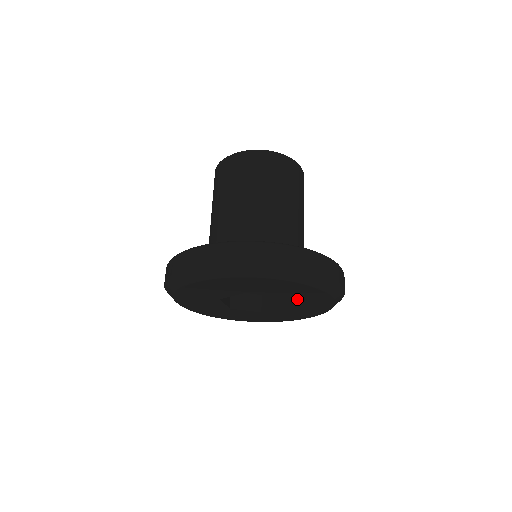
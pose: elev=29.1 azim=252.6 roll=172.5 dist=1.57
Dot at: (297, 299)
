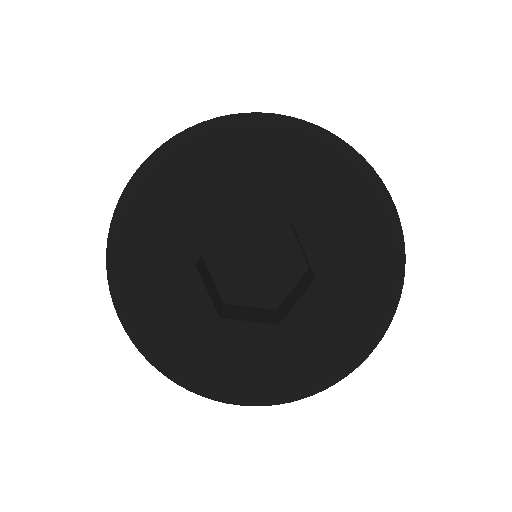
Dot at: (321, 226)
